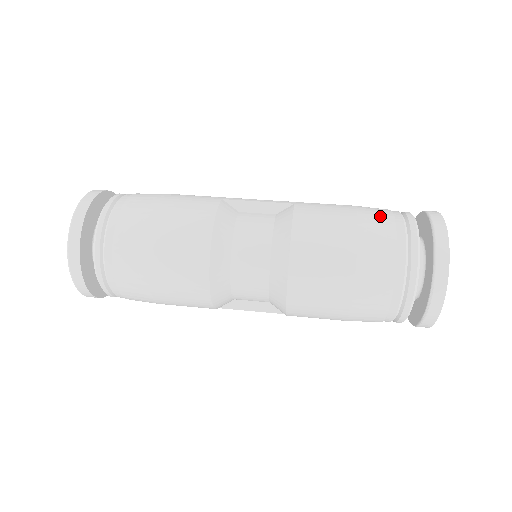
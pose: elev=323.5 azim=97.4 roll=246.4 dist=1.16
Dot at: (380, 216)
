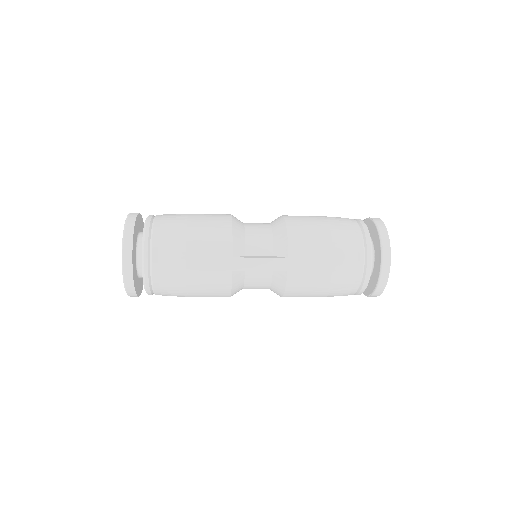
Dot at: occluded
